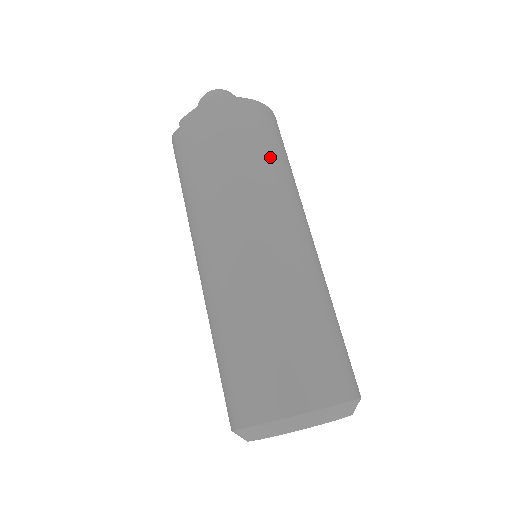
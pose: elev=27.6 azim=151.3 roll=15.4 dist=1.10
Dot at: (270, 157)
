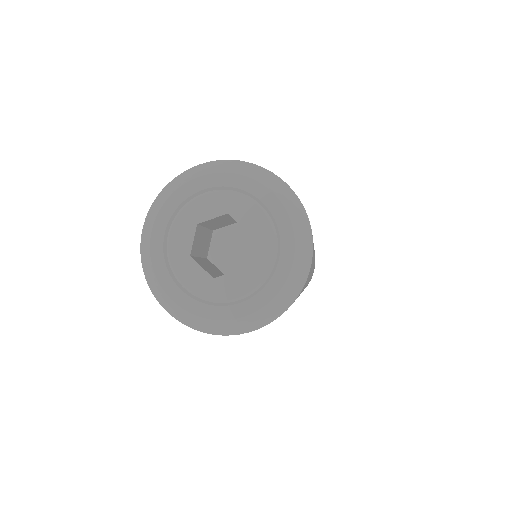
Dot at: occluded
